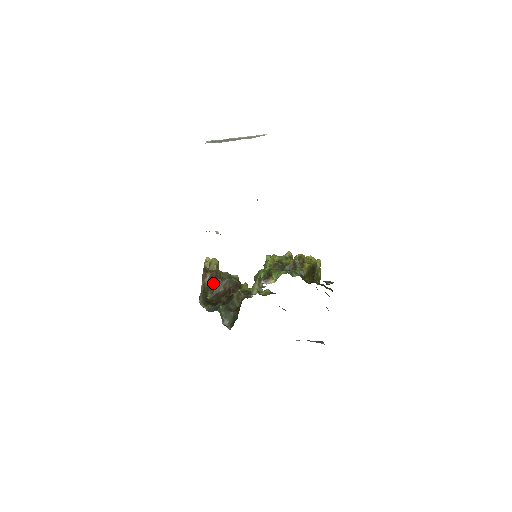
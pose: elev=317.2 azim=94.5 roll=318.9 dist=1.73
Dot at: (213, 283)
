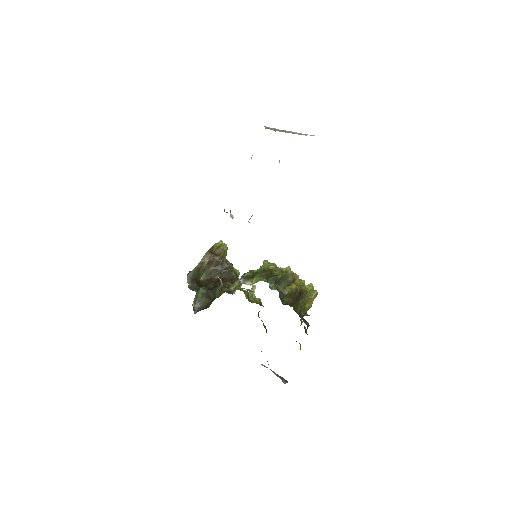
Dot at: (212, 266)
